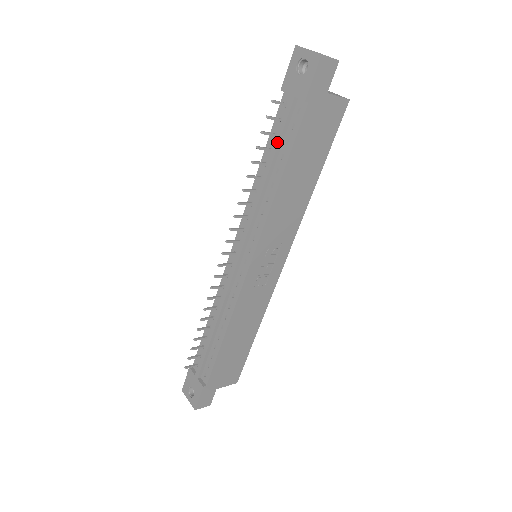
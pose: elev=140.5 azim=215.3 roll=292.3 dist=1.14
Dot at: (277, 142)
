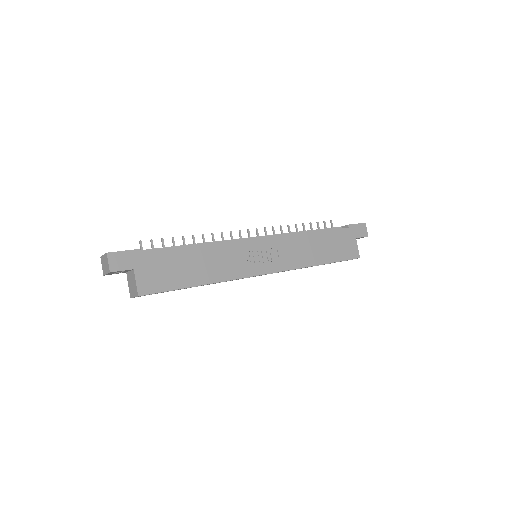
Dot at: (321, 229)
